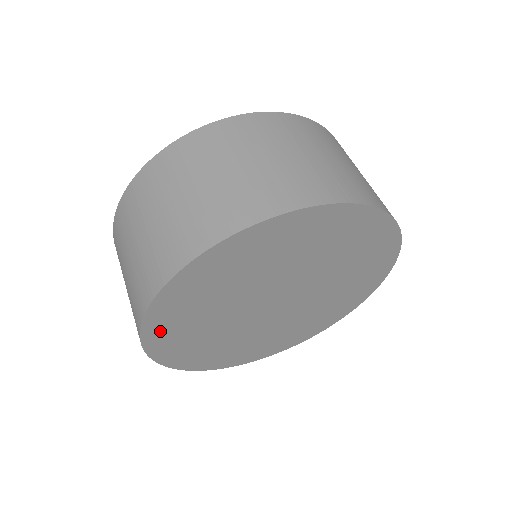
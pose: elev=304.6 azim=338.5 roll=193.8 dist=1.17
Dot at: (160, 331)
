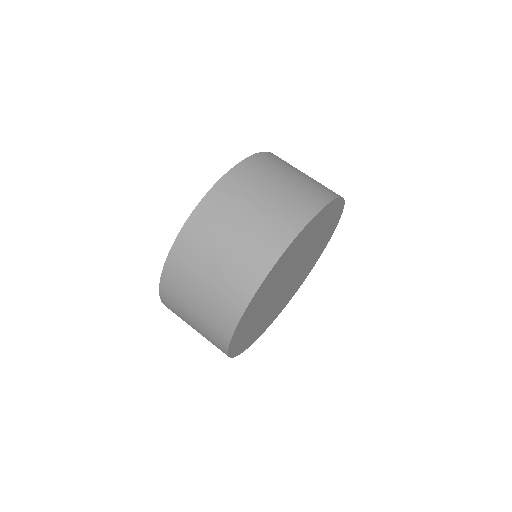
Dot at: (245, 318)
